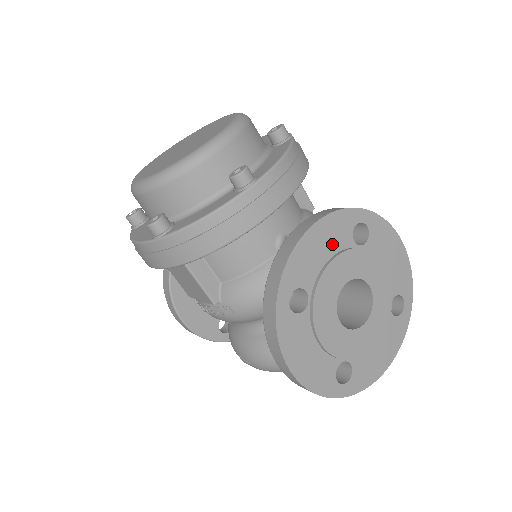
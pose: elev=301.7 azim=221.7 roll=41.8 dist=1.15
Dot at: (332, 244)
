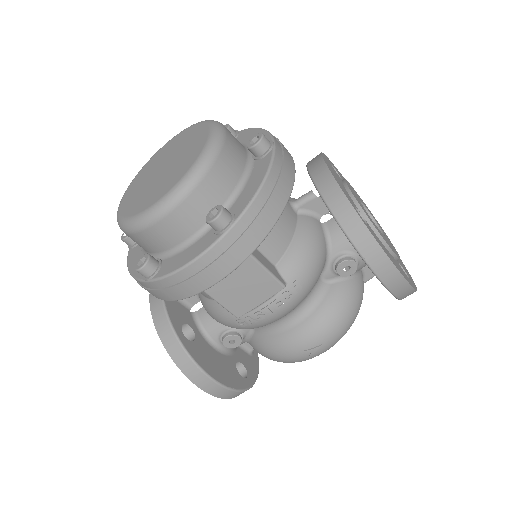
Dot at: (337, 176)
